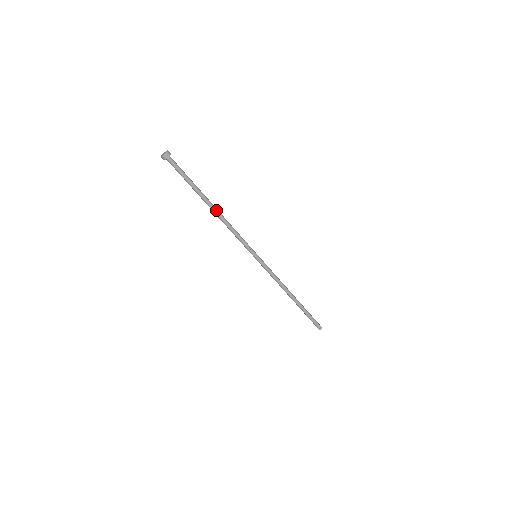
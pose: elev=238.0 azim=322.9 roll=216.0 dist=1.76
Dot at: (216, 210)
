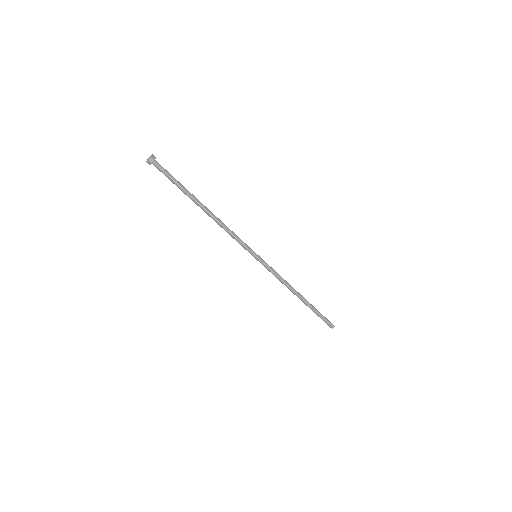
Dot at: (209, 212)
